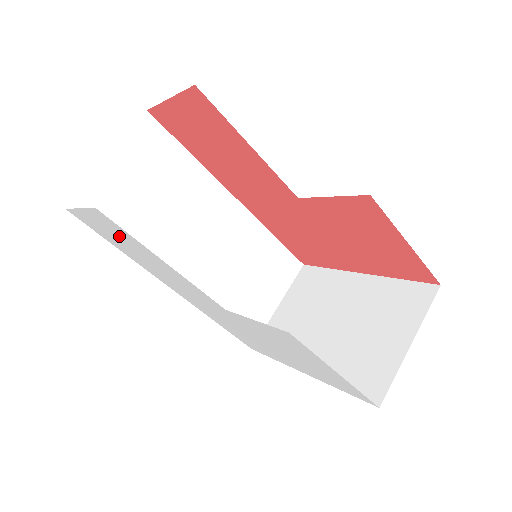
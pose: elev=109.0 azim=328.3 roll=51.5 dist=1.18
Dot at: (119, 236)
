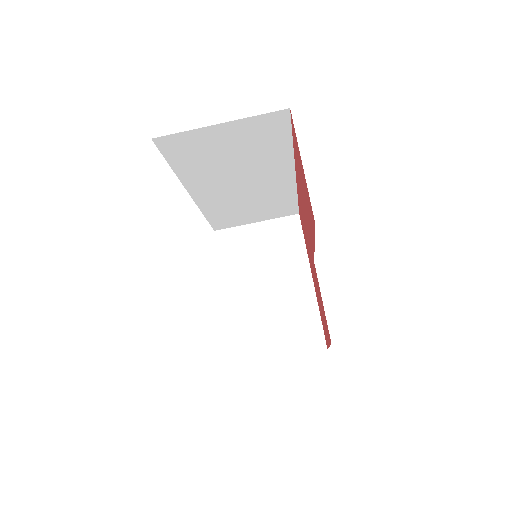
Dot at: occluded
